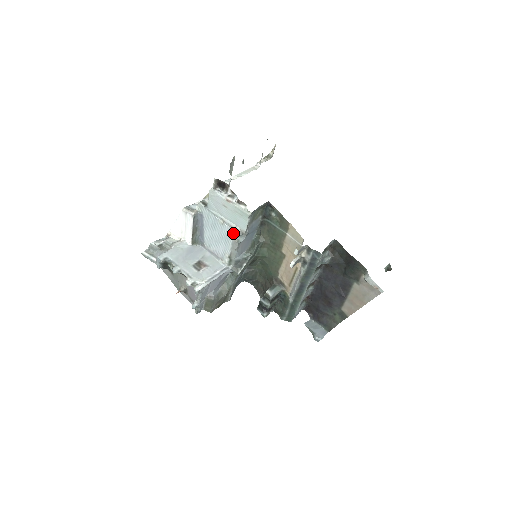
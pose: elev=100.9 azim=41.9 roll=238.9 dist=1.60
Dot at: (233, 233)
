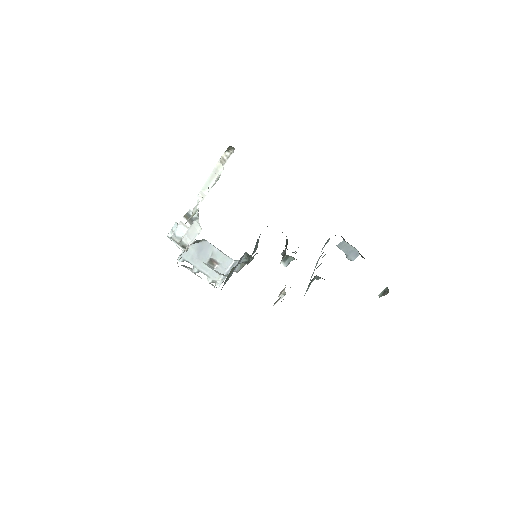
Dot at: (220, 274)
